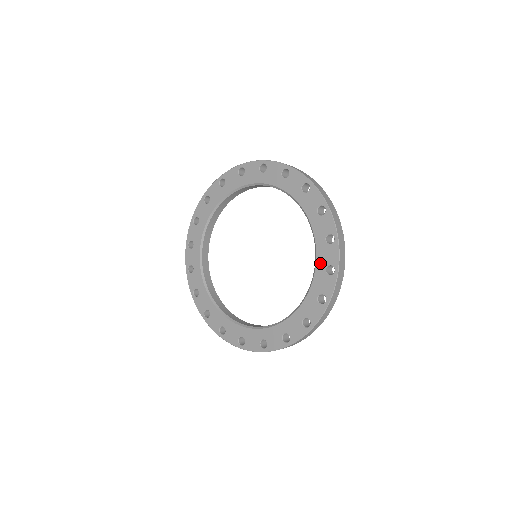
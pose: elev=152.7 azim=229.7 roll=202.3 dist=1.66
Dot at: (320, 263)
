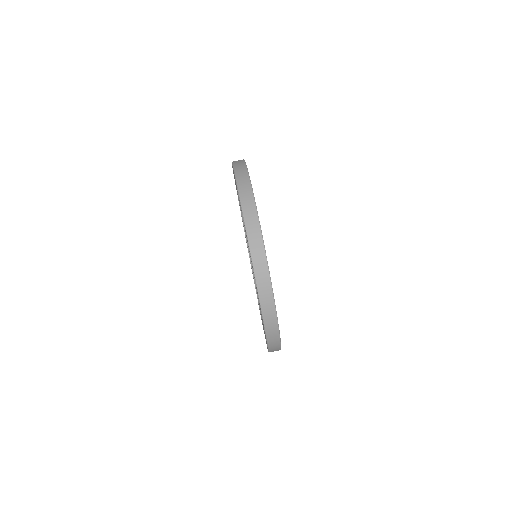
Dot at: occluded
